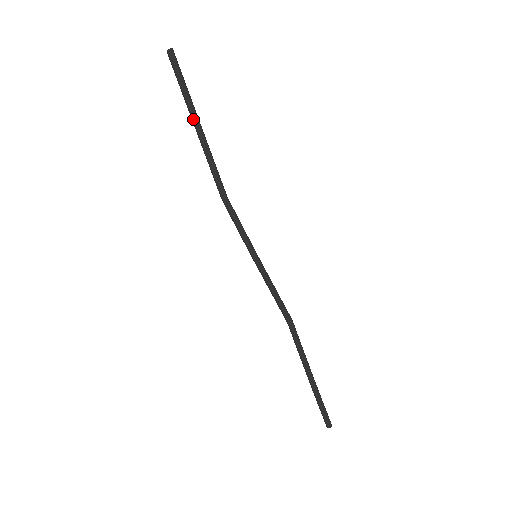
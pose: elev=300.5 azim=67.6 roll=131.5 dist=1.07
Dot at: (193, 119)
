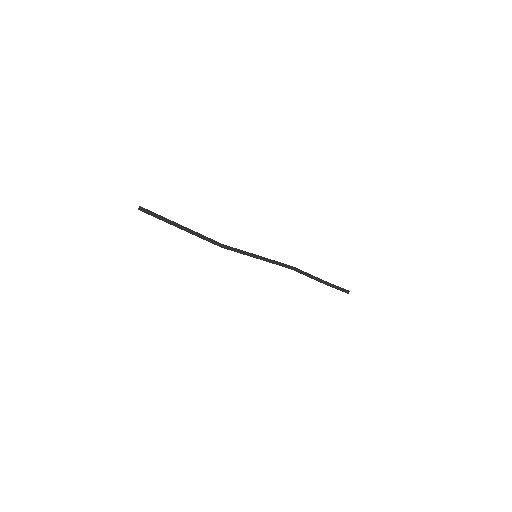
Dot at: (178, 227)
